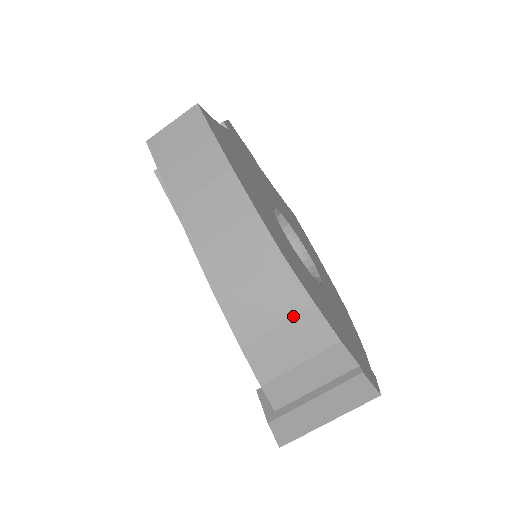
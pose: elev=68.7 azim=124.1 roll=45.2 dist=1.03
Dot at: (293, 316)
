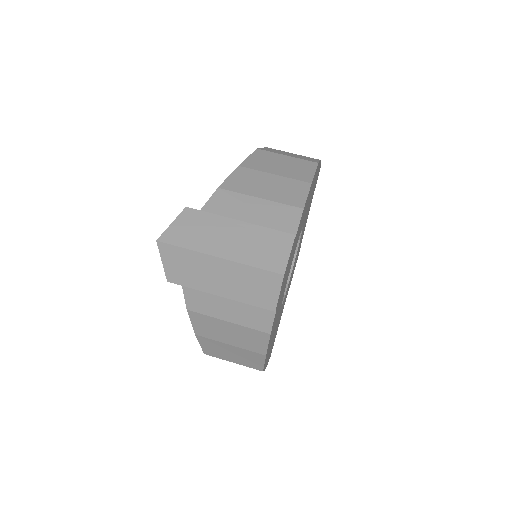
Dot at: (291, 178)
